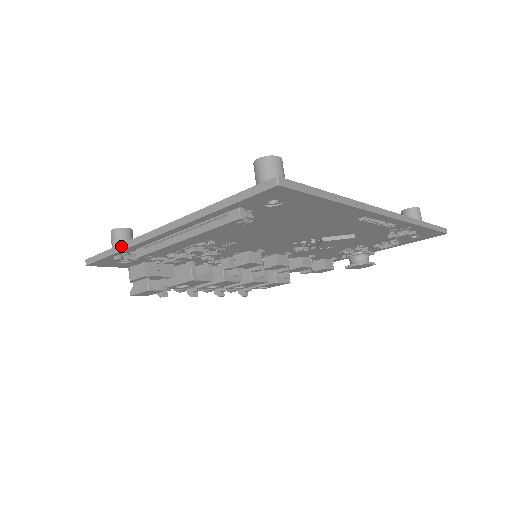
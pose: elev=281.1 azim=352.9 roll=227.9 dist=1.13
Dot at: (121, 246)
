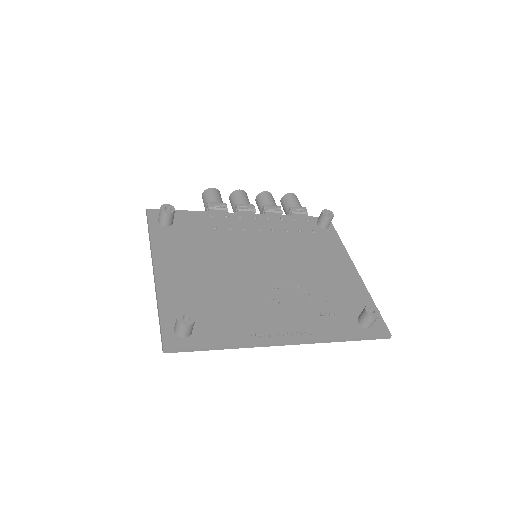
Dot at: (150, 240)
